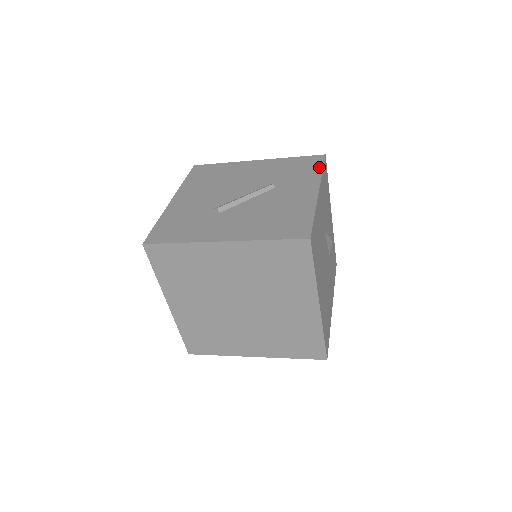
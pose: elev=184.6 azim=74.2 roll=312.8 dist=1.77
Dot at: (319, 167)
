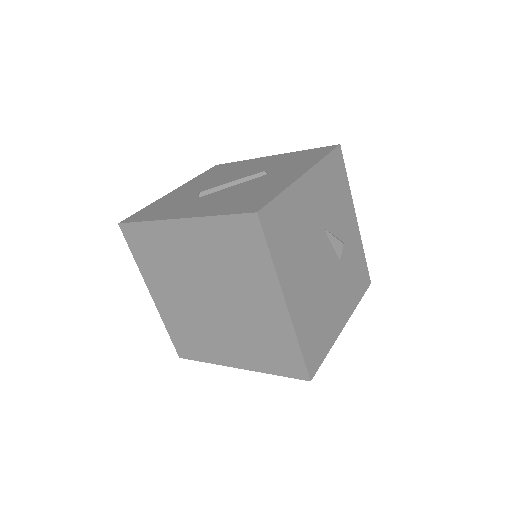
Dot at: (323, 154)
